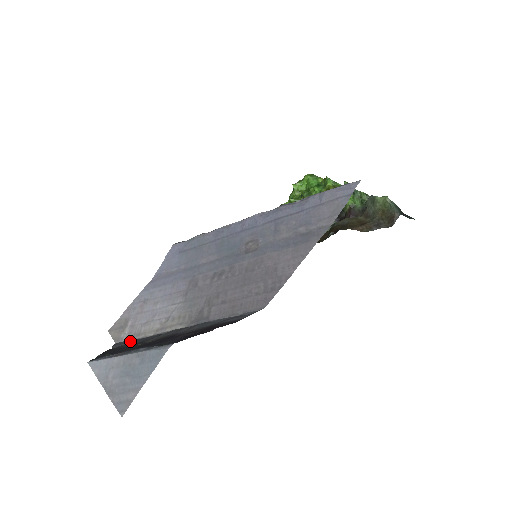
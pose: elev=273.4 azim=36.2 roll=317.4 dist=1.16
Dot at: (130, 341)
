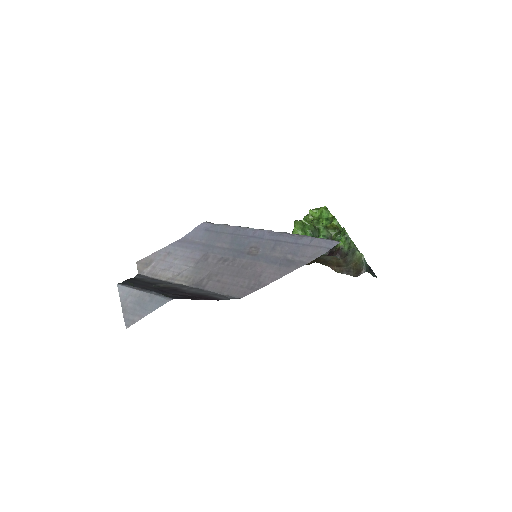
Dot at: (148, 277)
